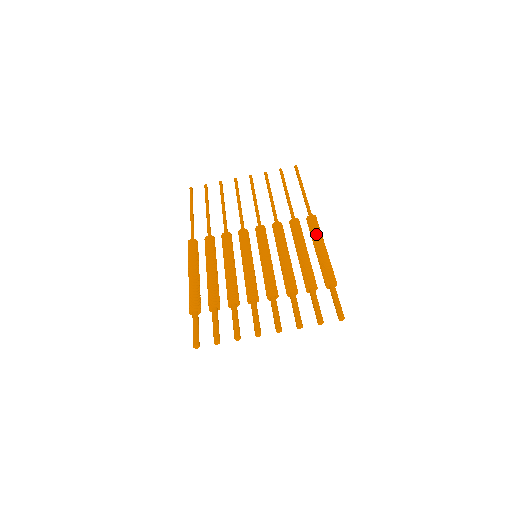
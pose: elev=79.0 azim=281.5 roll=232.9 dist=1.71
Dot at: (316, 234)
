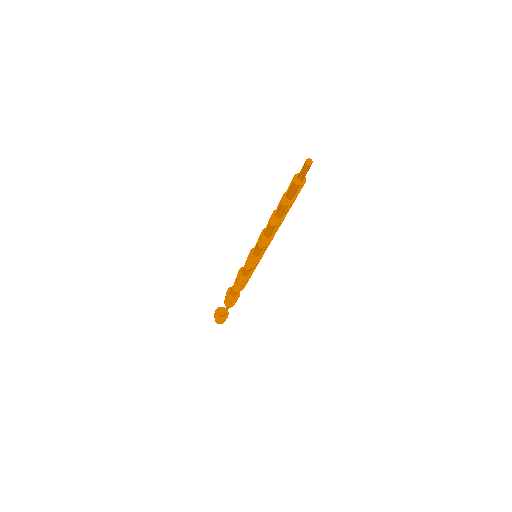
Dot at: occluded
